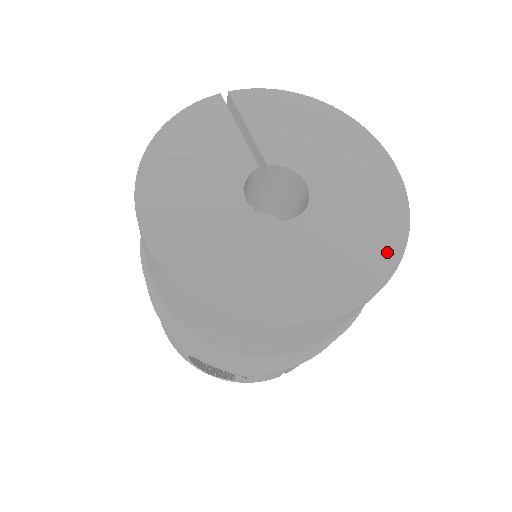
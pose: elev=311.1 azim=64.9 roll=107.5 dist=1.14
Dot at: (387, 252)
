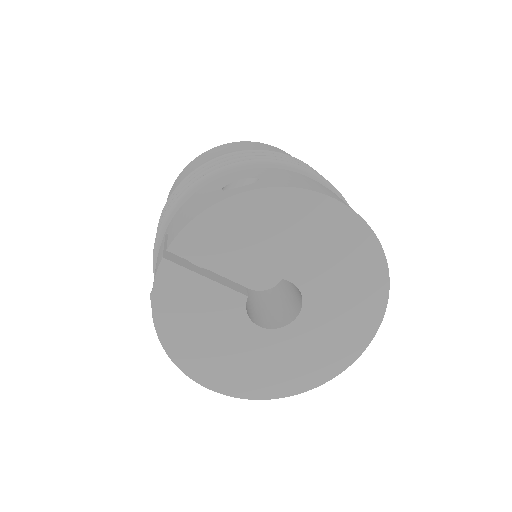
Dot at: (377, 288)
